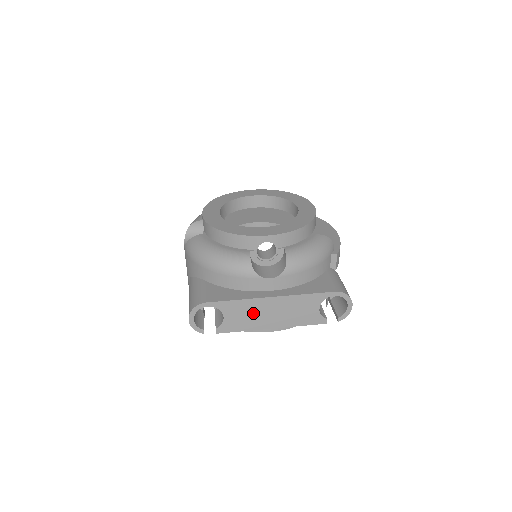
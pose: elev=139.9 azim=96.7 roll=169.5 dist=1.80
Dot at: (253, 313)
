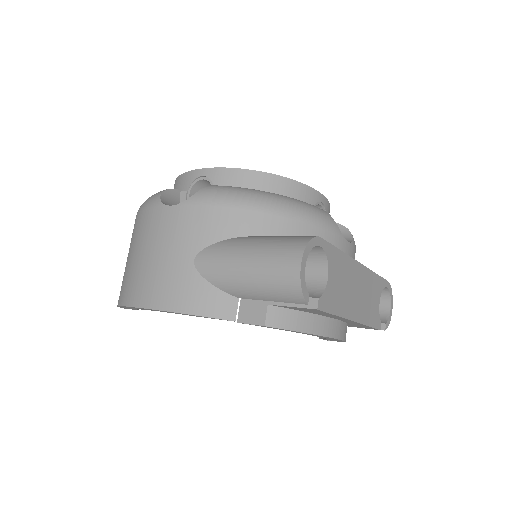
Dot at: (347, 284)
